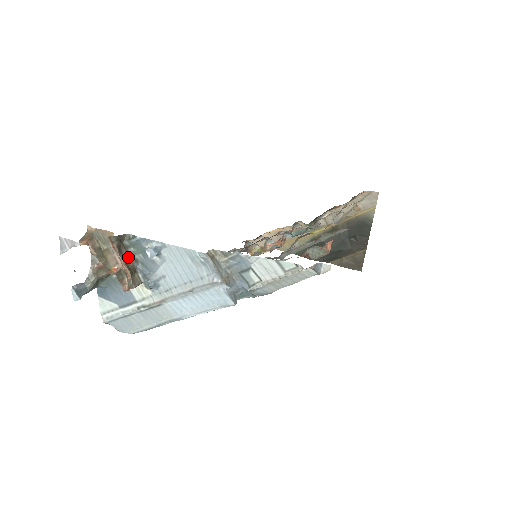
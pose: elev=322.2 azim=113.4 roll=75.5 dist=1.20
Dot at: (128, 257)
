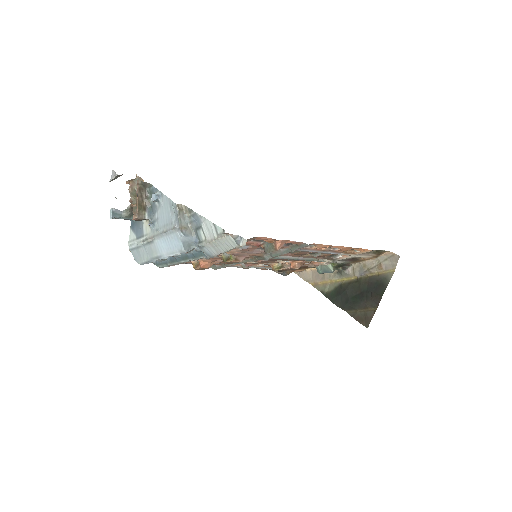
Dot at: (145, 199)
